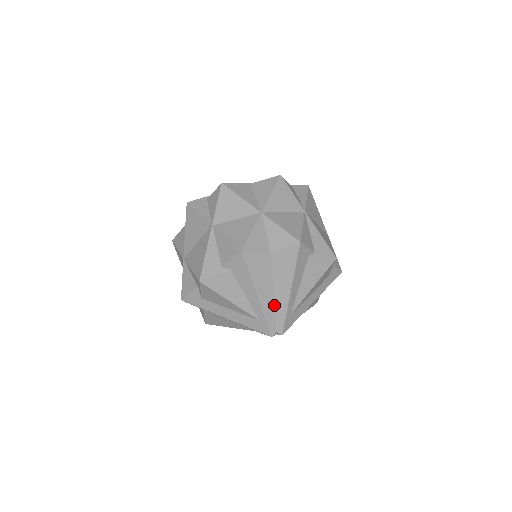
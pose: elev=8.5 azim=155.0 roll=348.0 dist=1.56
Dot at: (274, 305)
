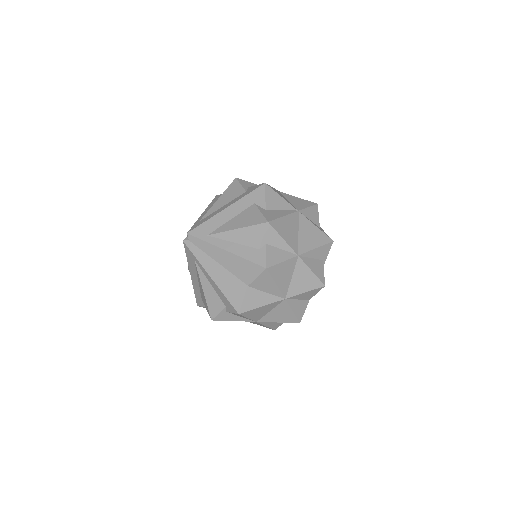
Dot at: occluded
